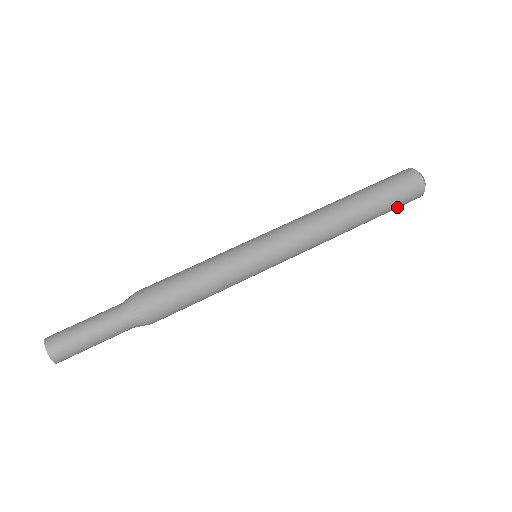
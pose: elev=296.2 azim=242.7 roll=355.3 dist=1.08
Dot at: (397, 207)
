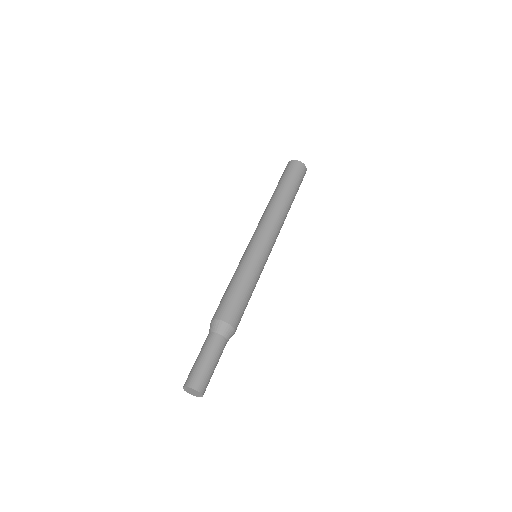
Dot at: (300, 183)
